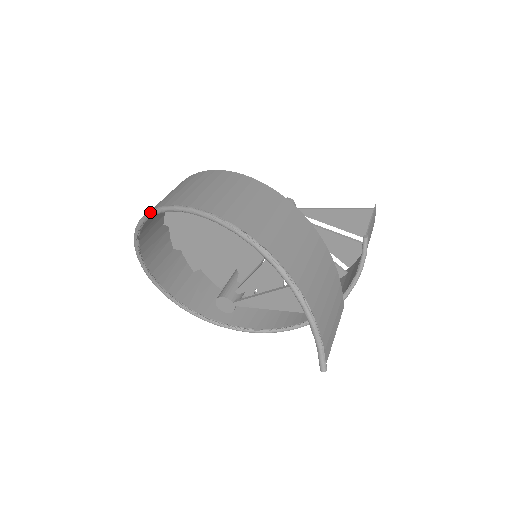
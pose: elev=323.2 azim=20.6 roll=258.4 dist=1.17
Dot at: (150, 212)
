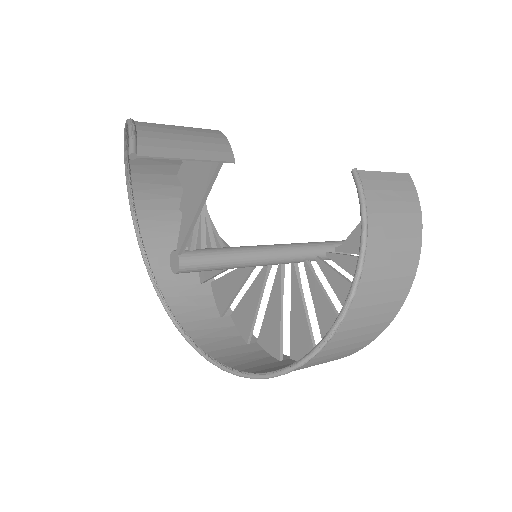
Dot at: (131, 214)
